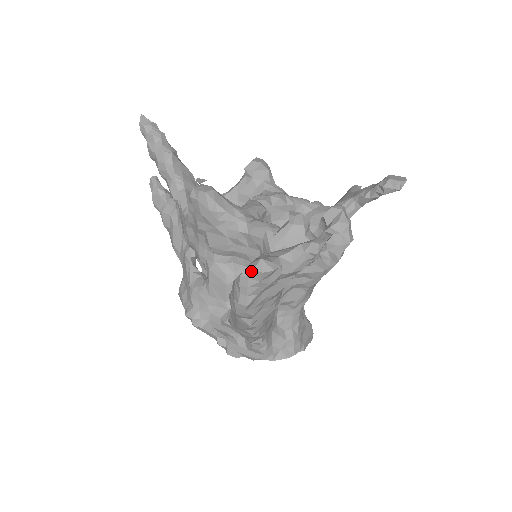
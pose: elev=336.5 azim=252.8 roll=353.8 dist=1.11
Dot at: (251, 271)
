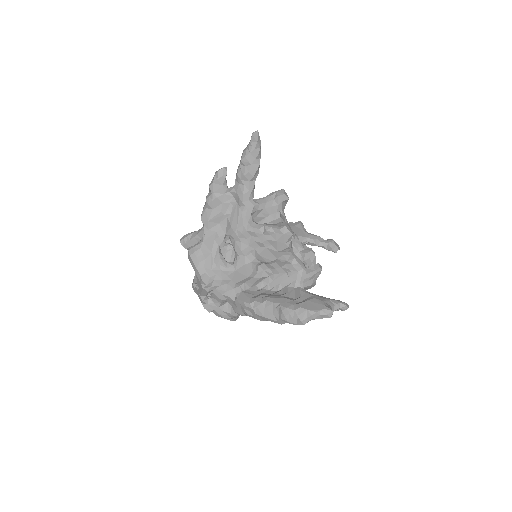
Dot at: (325, 314)
